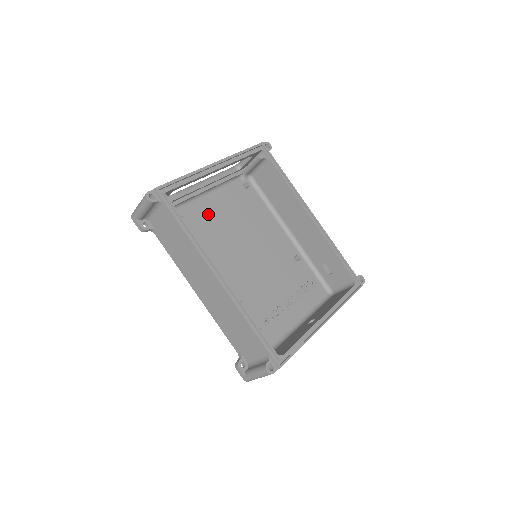
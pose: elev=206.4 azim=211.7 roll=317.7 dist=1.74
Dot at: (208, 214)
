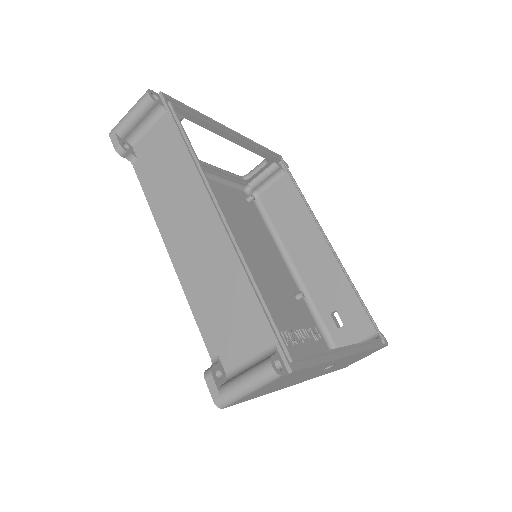
Dot at: occluded
